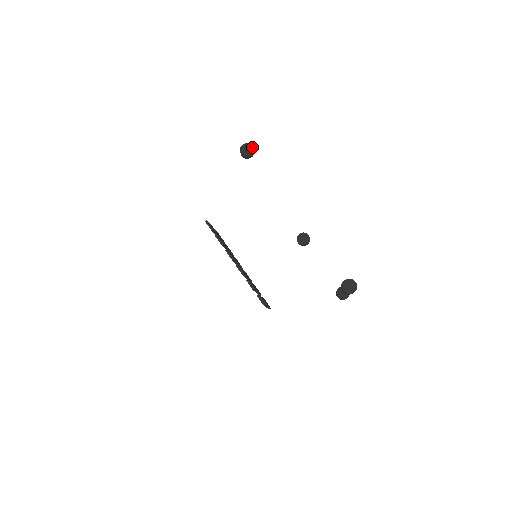
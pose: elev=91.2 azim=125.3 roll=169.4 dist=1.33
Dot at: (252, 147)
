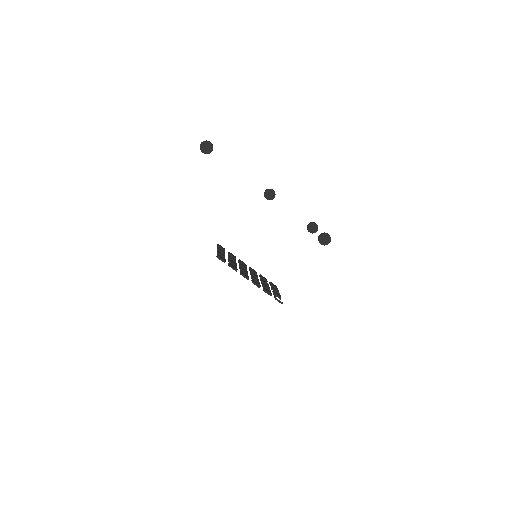
Dot at: (210, 143)
